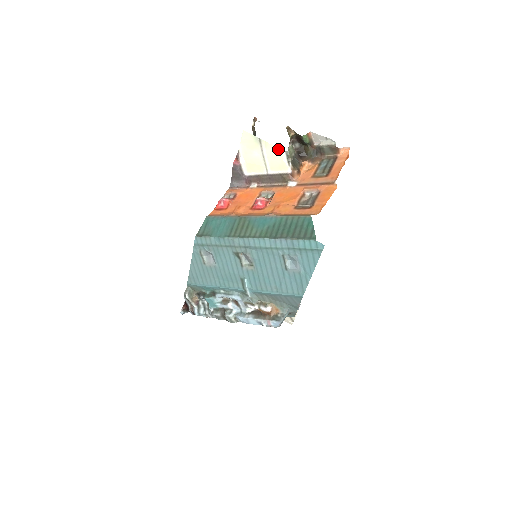
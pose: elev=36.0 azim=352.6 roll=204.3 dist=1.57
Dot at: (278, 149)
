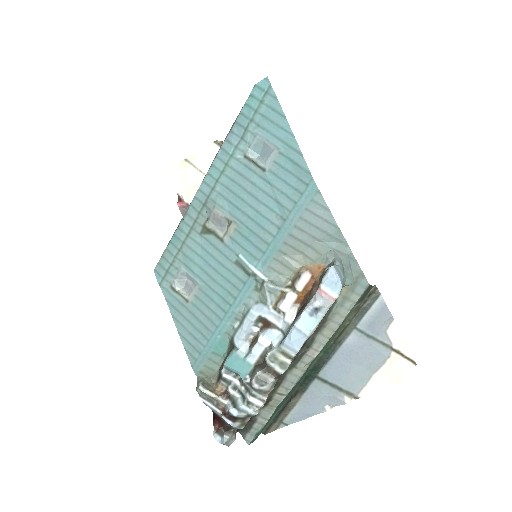
Dot at: (206, 148)
